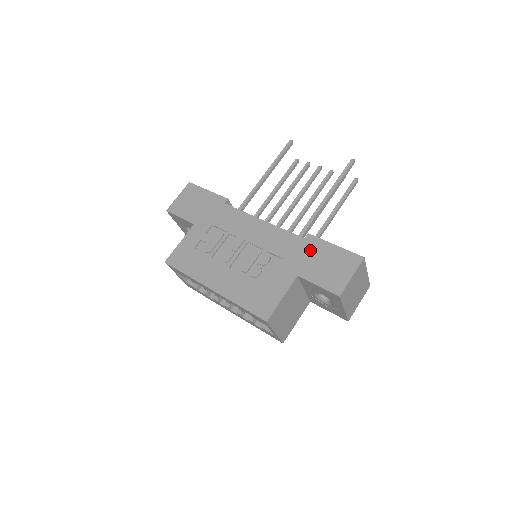
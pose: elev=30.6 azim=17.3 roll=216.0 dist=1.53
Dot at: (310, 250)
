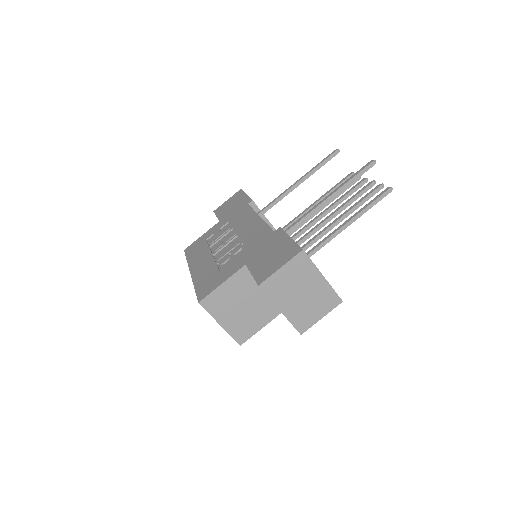
Dot at: (270, 242)
